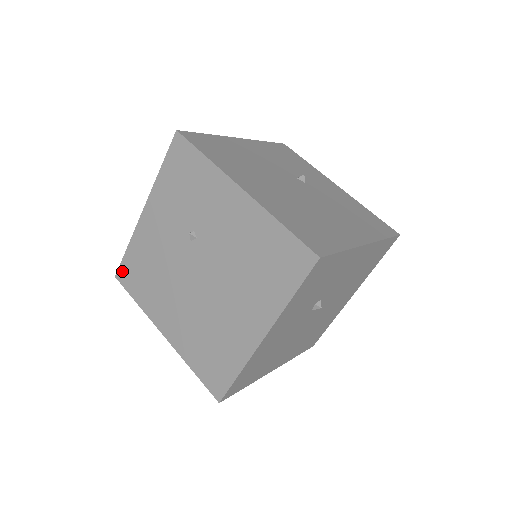
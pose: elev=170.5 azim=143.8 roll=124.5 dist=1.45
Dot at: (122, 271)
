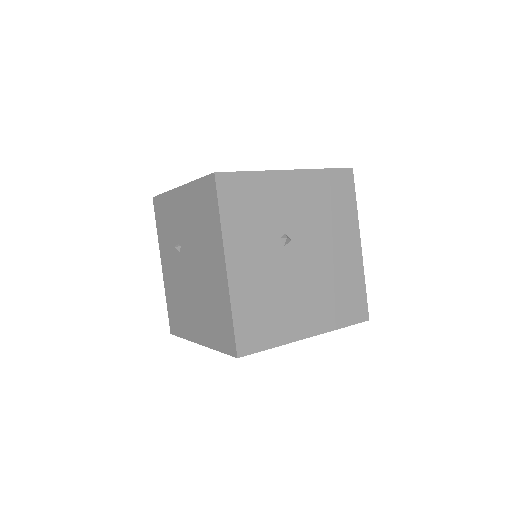
Dot at: (171, 324)
